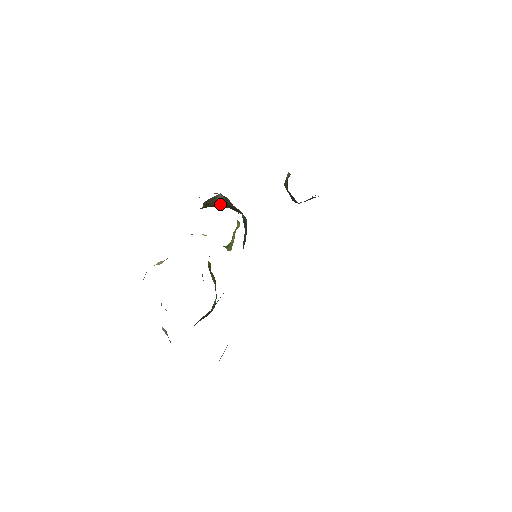
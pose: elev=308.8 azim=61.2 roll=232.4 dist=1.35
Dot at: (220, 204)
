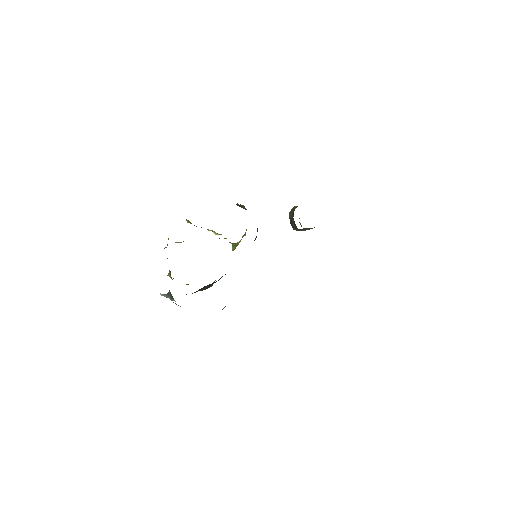
Dot at: occluded
